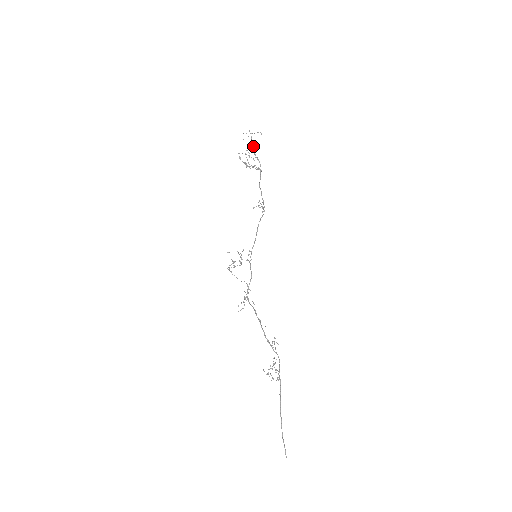
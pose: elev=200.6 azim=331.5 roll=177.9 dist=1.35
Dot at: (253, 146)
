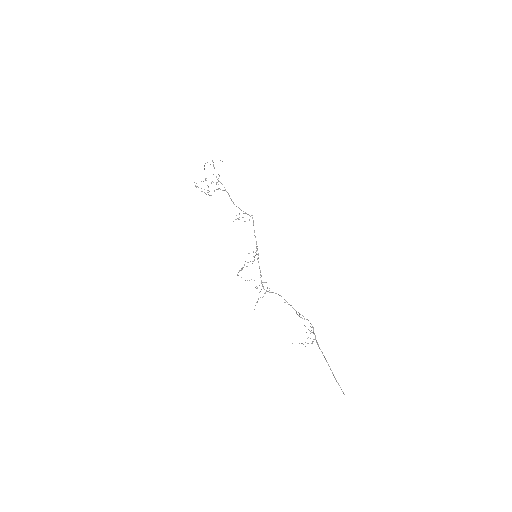
Dot at: occluded
